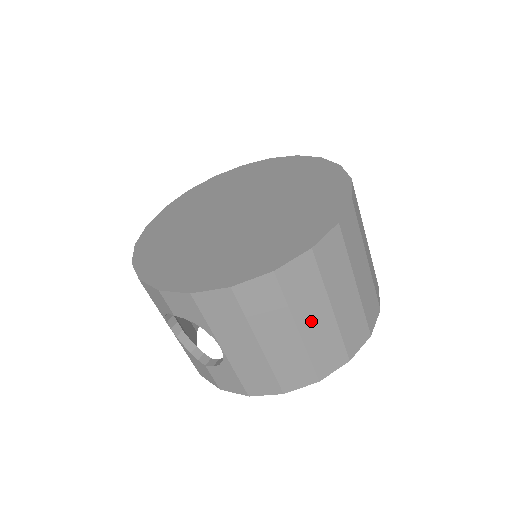
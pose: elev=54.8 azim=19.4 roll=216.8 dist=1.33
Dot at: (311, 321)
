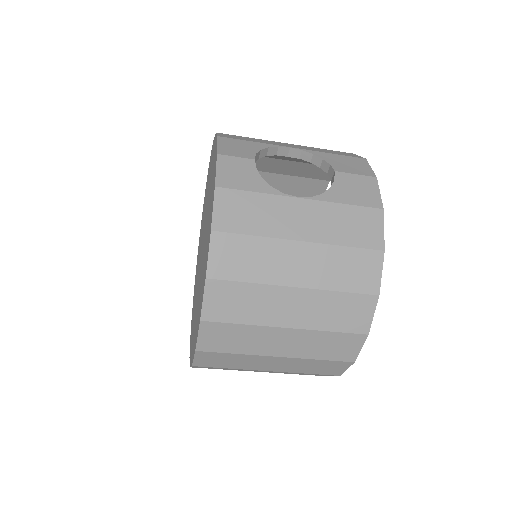
Dot at: (261, 371)
